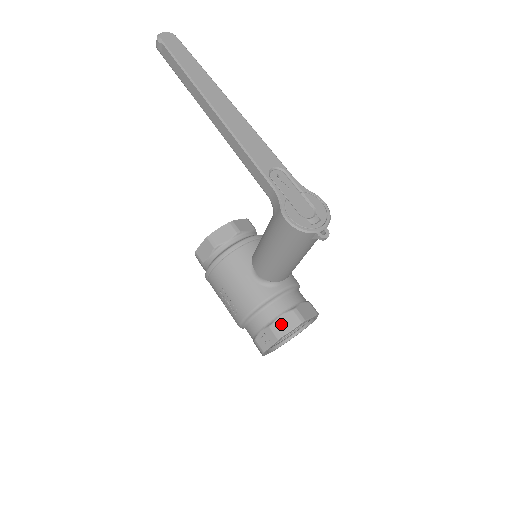
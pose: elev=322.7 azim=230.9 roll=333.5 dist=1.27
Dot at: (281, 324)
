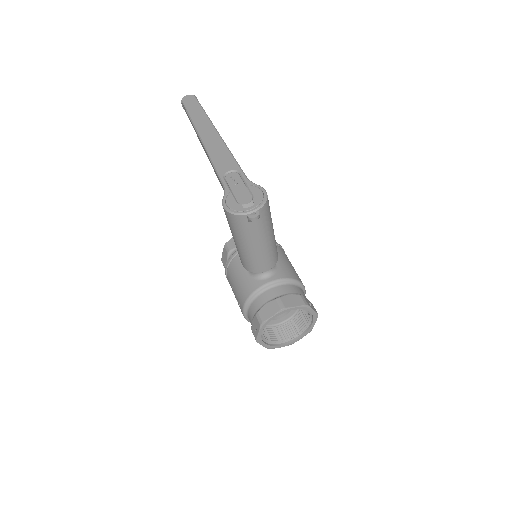
Dot at: (264, 311)
